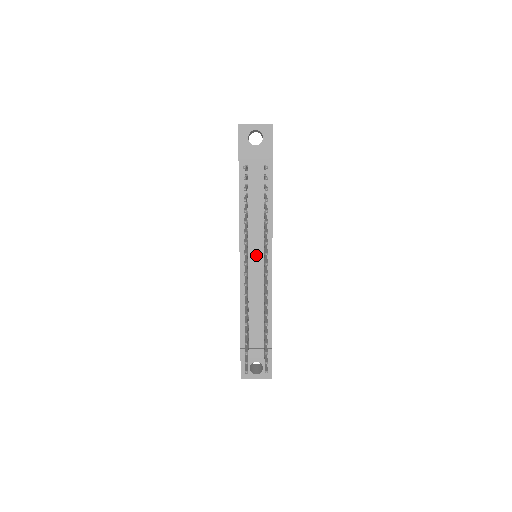
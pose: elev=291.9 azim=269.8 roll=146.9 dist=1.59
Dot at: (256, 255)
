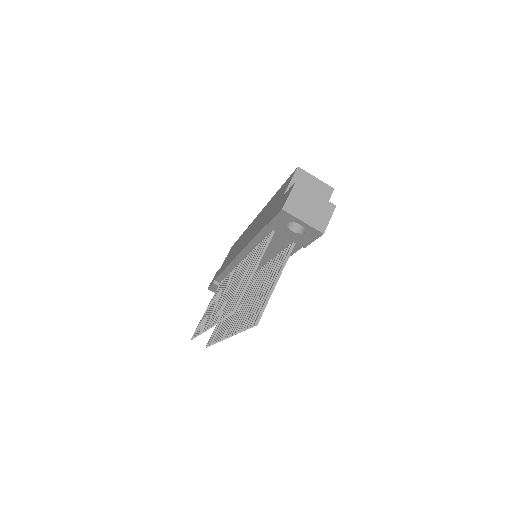
Dot at: occluded
